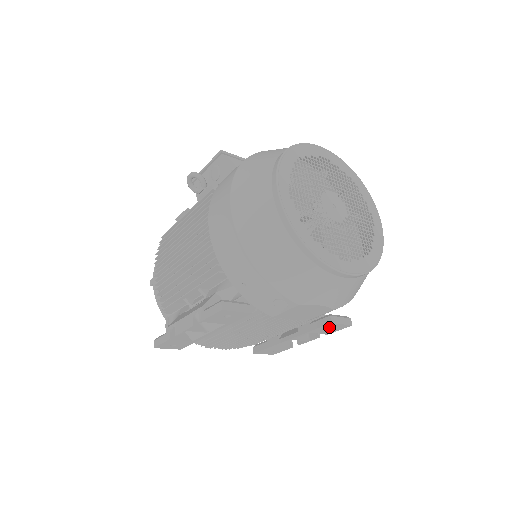
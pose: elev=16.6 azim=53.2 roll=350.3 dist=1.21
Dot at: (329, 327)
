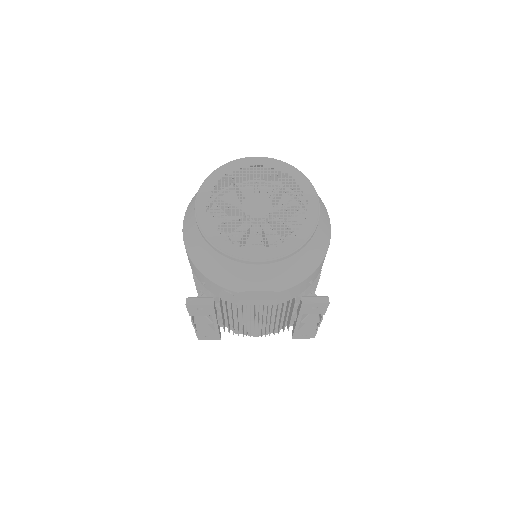
Dot at: (310, 307)
